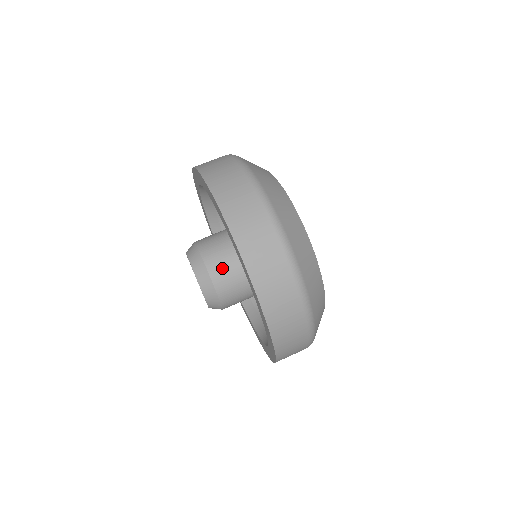
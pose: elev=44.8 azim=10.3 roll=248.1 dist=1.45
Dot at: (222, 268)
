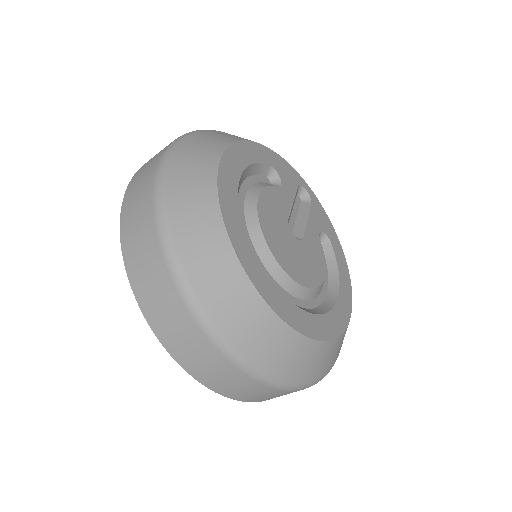
Dot at: occluded
